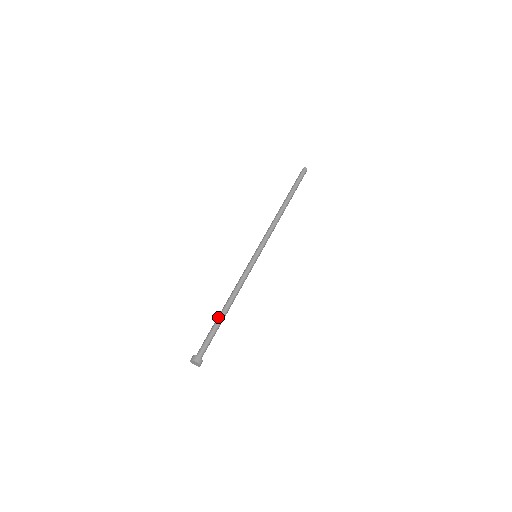
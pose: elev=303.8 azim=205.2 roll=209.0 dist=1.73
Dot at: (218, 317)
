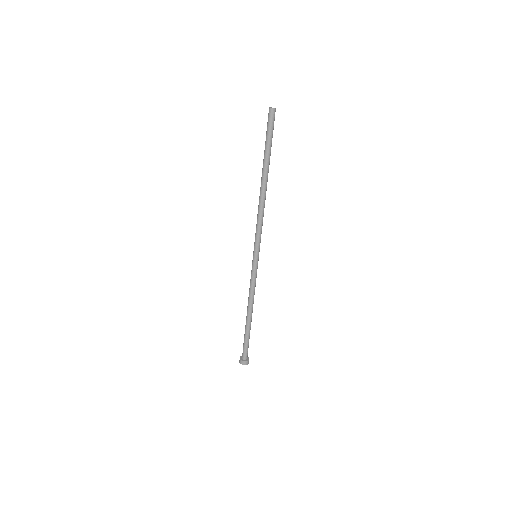
Dot at: (246, 326)
